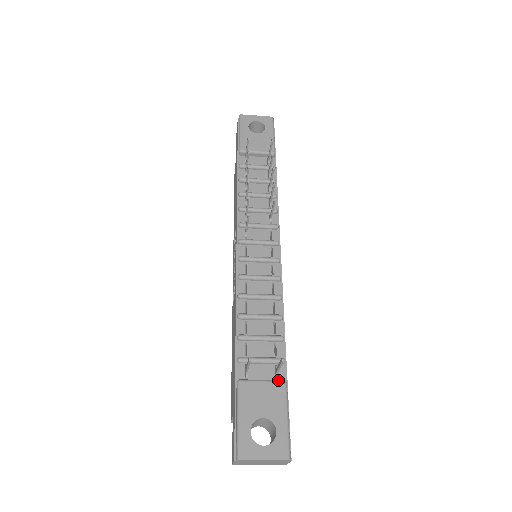
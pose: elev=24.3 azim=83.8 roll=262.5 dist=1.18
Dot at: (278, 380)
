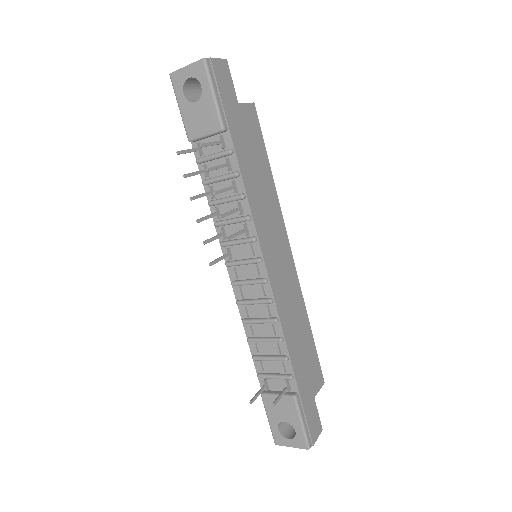
Dot at: (289, 396)
